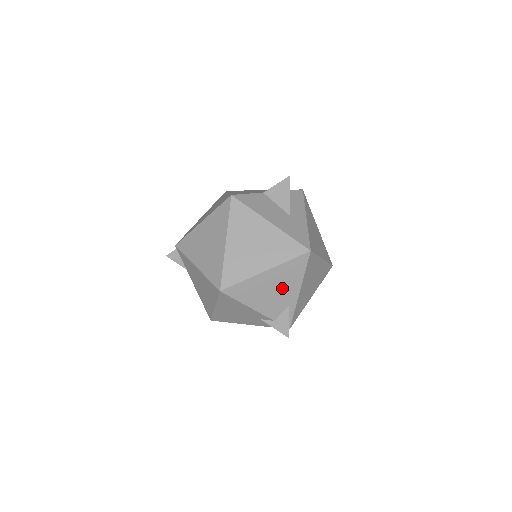
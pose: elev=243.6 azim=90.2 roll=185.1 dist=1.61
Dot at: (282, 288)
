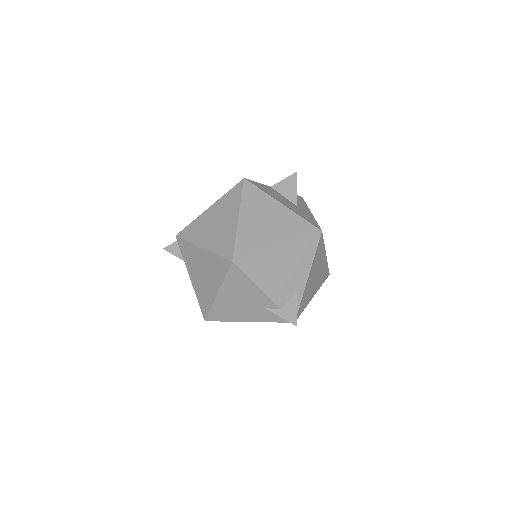
Dot at: (292, 270)
